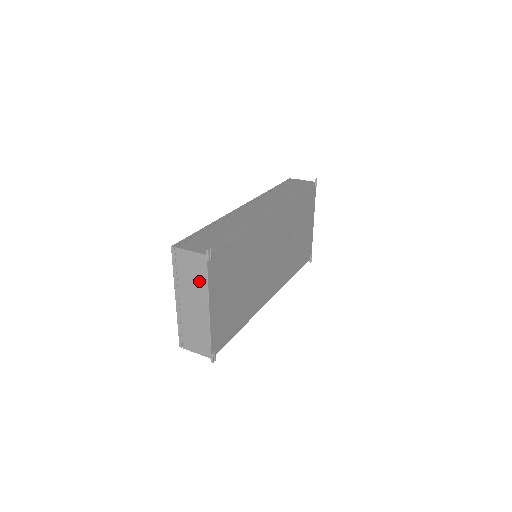
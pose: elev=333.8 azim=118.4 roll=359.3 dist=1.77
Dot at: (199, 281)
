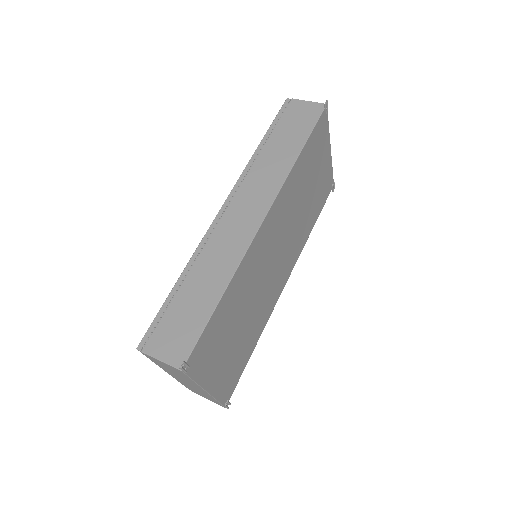
Dot at: (184, 377)
